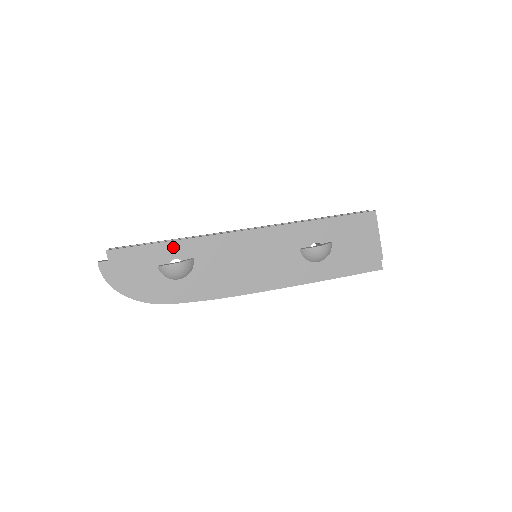
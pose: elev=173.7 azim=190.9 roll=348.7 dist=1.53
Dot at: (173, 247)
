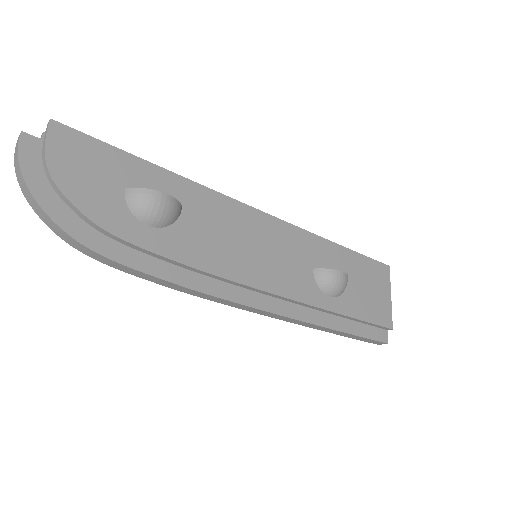
Dot at: (159, 176)
